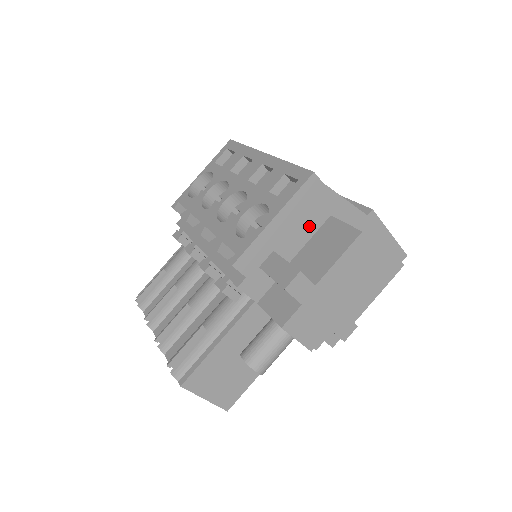
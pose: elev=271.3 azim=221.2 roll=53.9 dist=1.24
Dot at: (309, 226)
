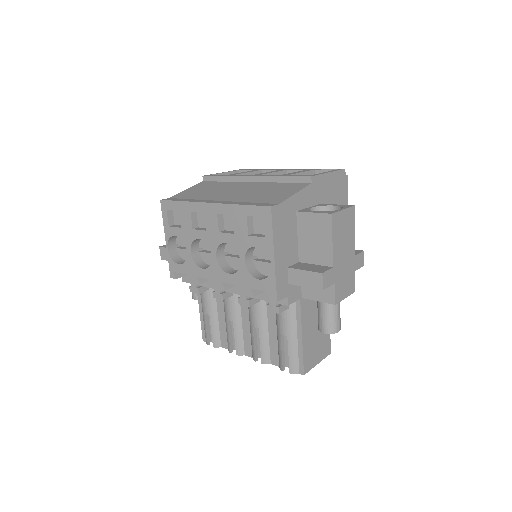
Dot at: (292, 232)
